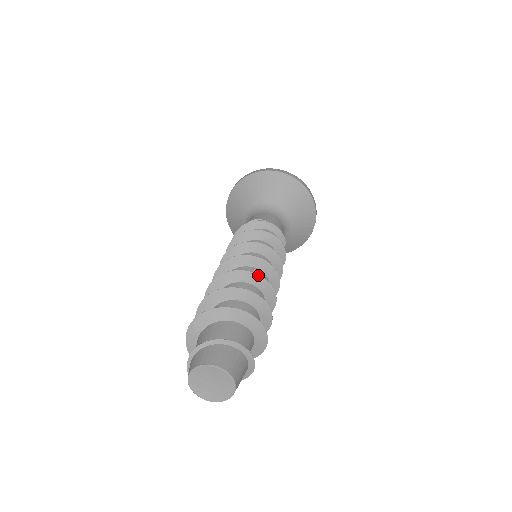
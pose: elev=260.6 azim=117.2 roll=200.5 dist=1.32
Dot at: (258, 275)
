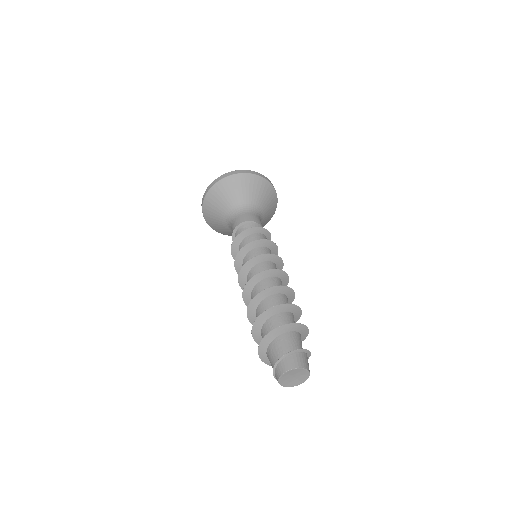
Dot at: (292, 289)
